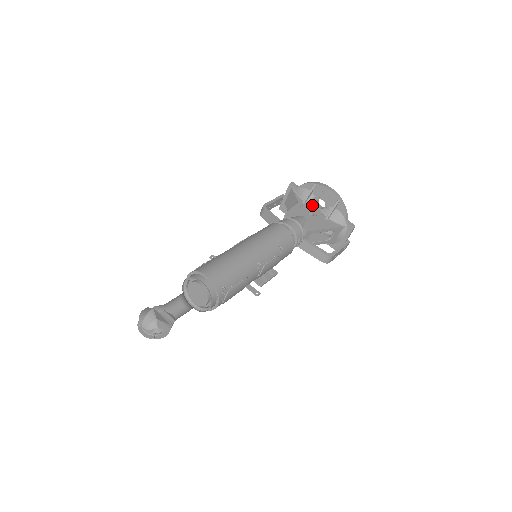
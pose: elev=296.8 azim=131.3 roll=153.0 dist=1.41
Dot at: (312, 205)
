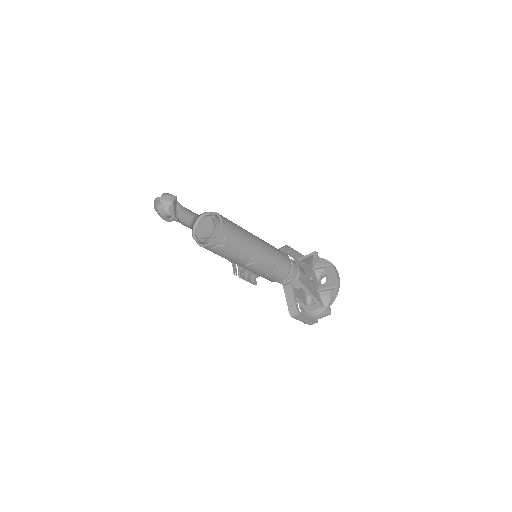
Dot at: (316, 276)
